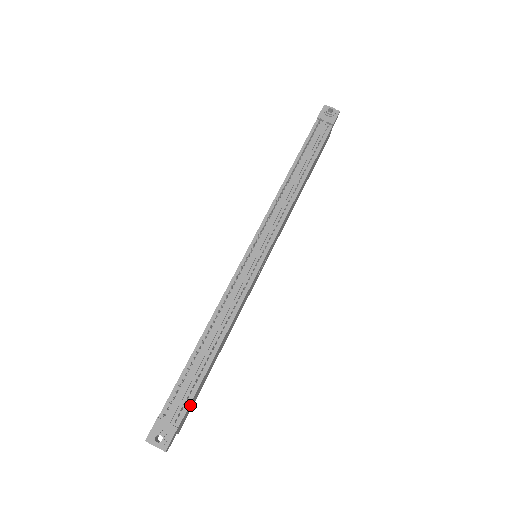
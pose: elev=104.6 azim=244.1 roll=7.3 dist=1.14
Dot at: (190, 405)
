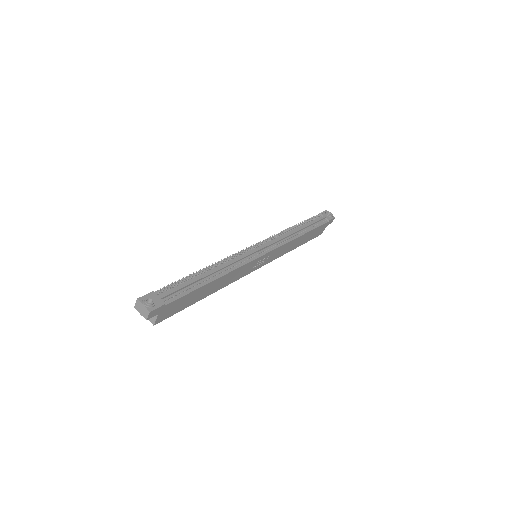
Dot at: (178, 302)
